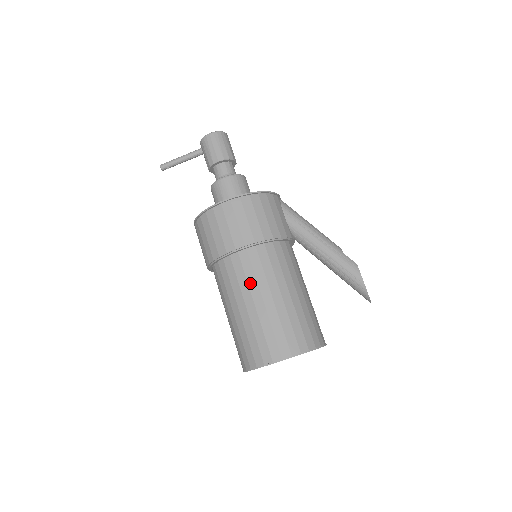
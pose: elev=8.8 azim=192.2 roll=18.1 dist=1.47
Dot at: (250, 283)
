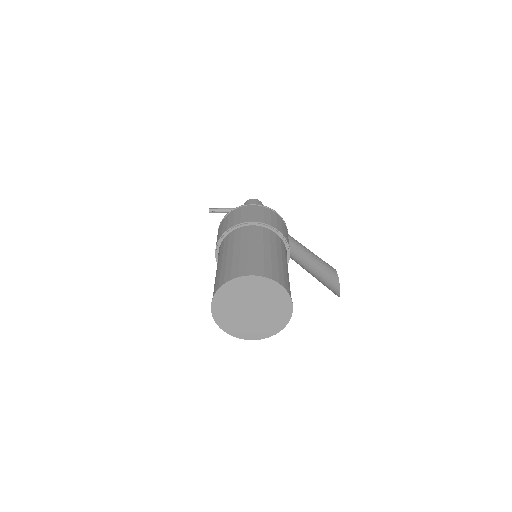
Dot at: (250, 239)
